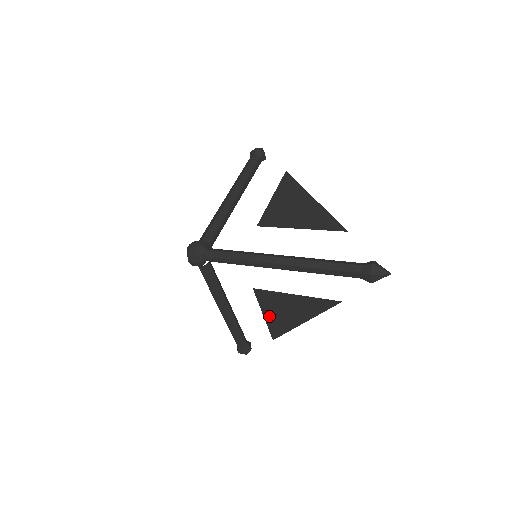
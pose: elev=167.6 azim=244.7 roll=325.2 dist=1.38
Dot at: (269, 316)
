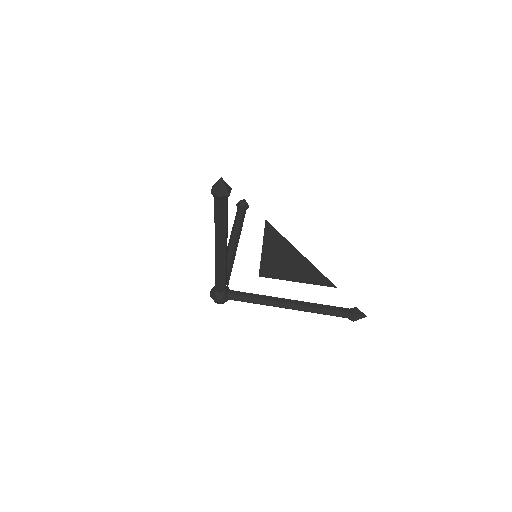
Dot at: occluded
